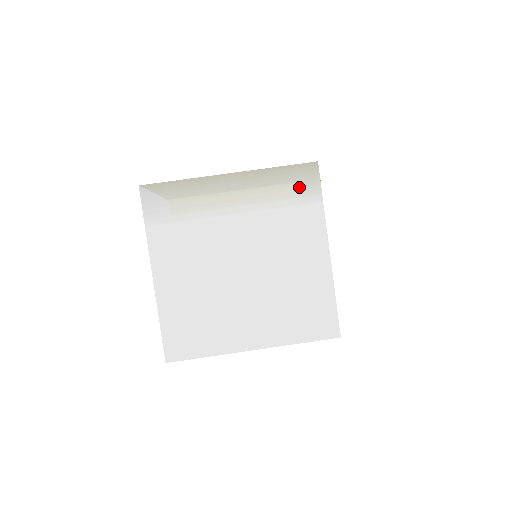
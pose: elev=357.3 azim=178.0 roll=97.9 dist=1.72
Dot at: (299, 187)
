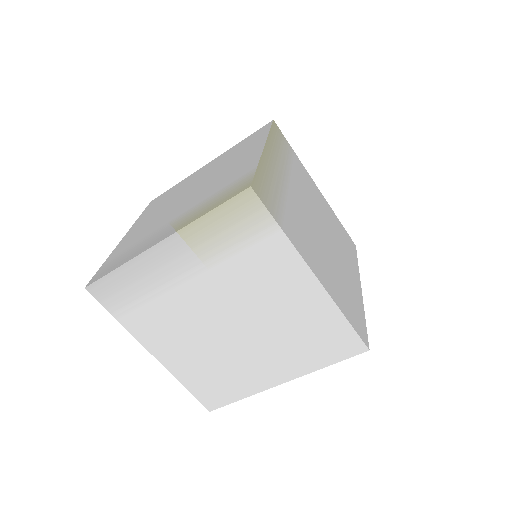
Dot at: (244, 225)
